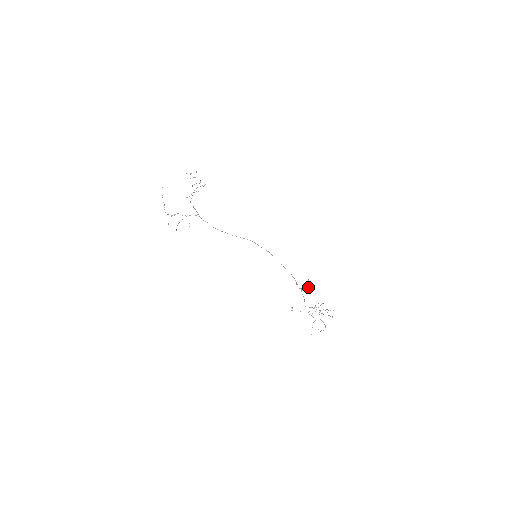
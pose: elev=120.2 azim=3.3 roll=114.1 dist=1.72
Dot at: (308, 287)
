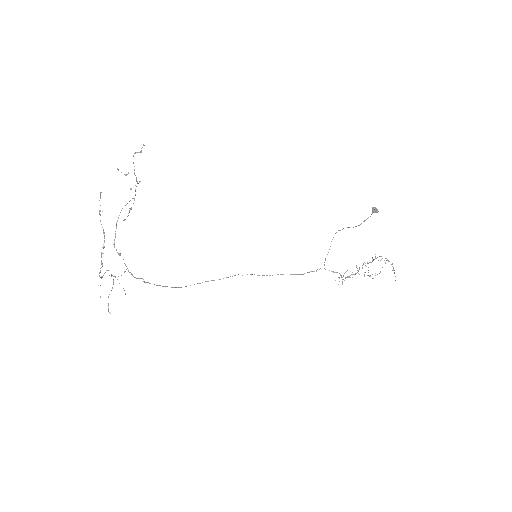
Dot at: (373, 207)
